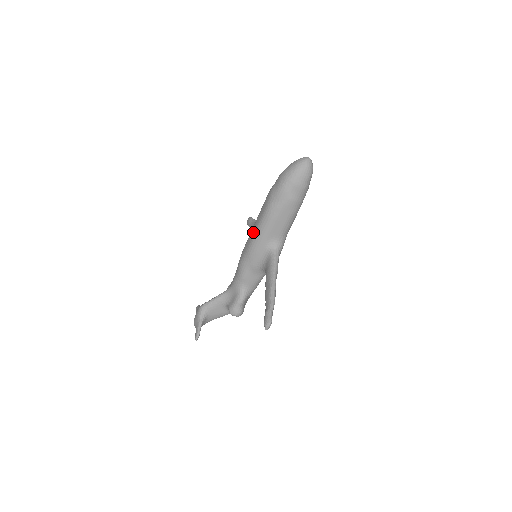
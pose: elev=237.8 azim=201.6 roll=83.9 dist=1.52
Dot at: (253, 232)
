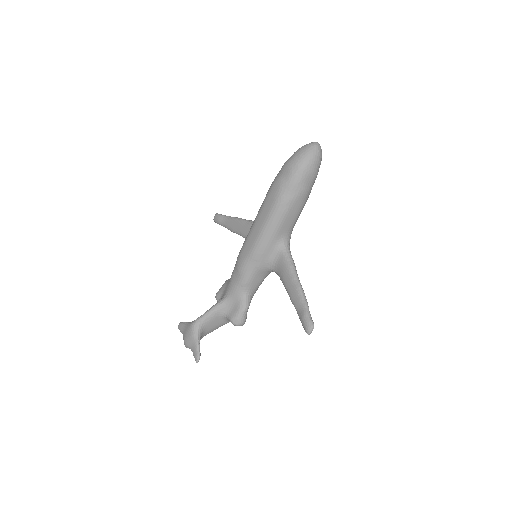
Dot at: (258, 230)
